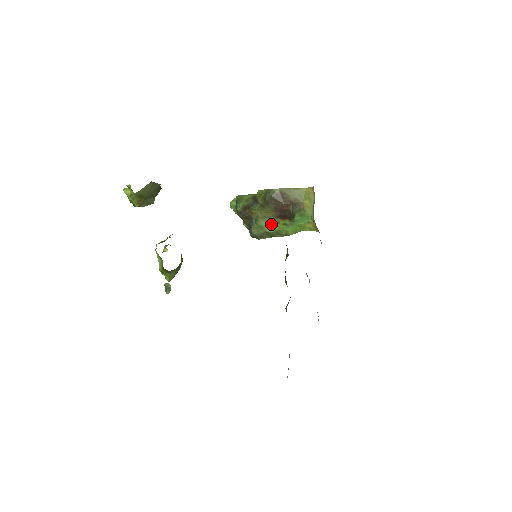
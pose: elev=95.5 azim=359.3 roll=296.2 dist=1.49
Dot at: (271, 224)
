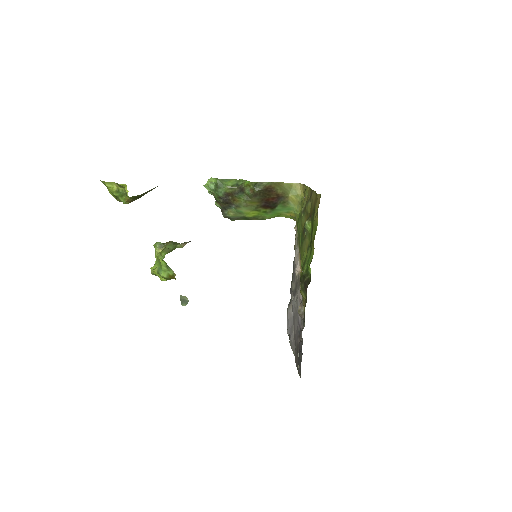
Dot at: (252, 211)
